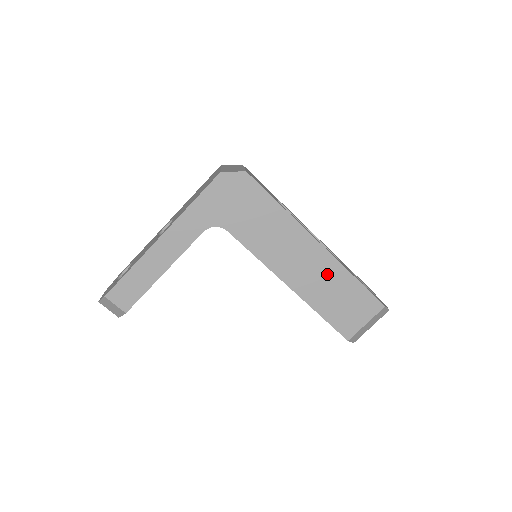
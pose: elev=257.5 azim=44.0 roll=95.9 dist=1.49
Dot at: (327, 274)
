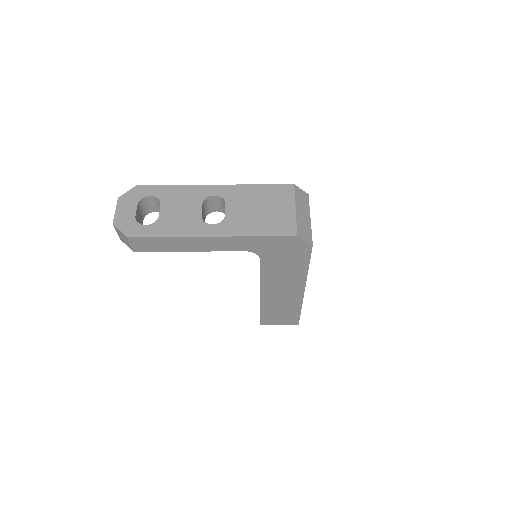
Dot at: (289, 302)
